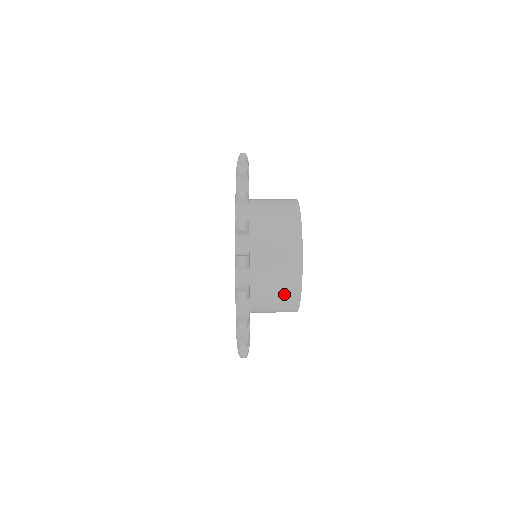
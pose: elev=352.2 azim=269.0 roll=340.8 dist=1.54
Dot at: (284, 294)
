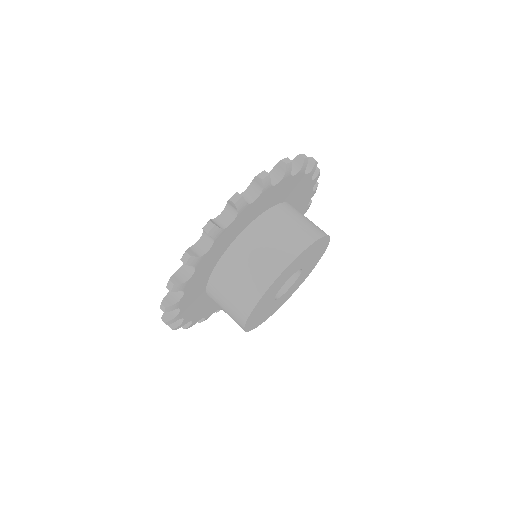
Dot at: occluded
